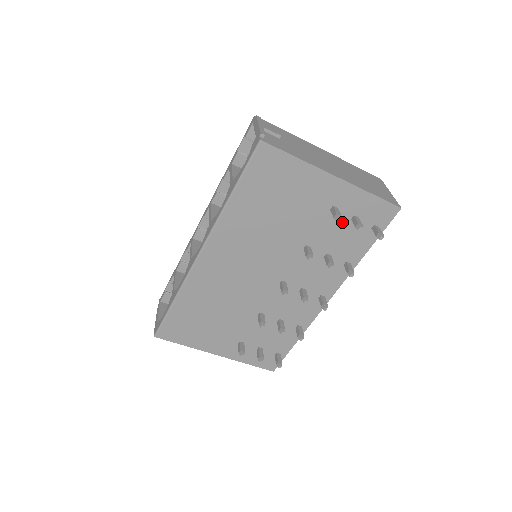
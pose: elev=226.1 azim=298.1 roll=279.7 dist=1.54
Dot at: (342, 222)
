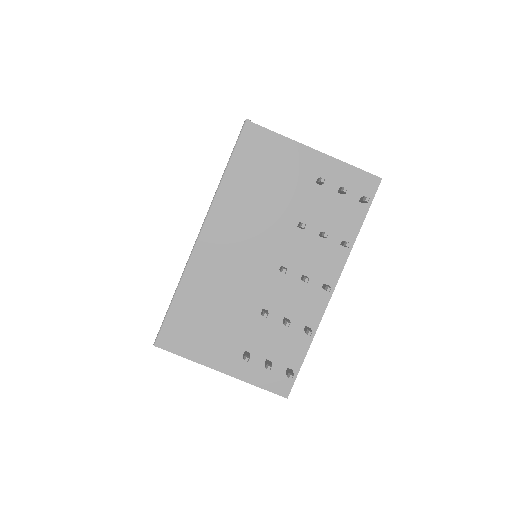
Dot at: (329, 196)
